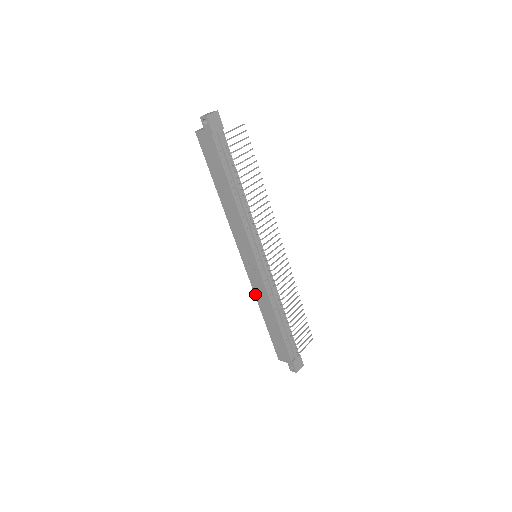
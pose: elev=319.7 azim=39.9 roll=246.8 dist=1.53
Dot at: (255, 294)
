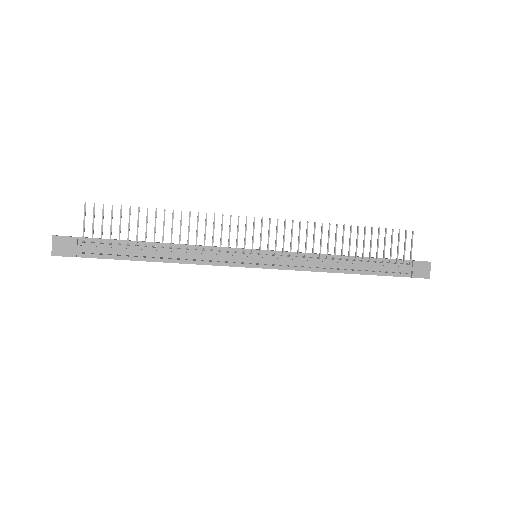
Dot at: occluded
